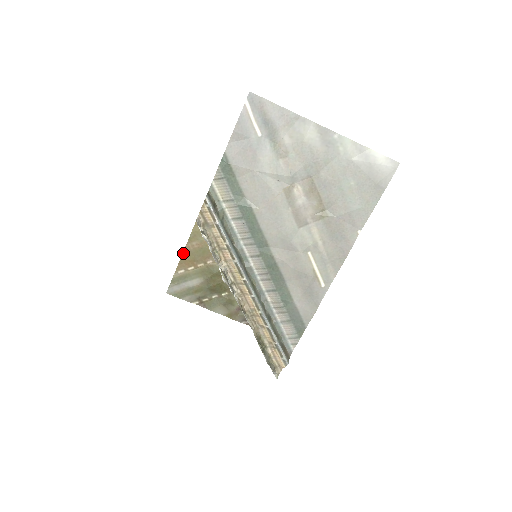
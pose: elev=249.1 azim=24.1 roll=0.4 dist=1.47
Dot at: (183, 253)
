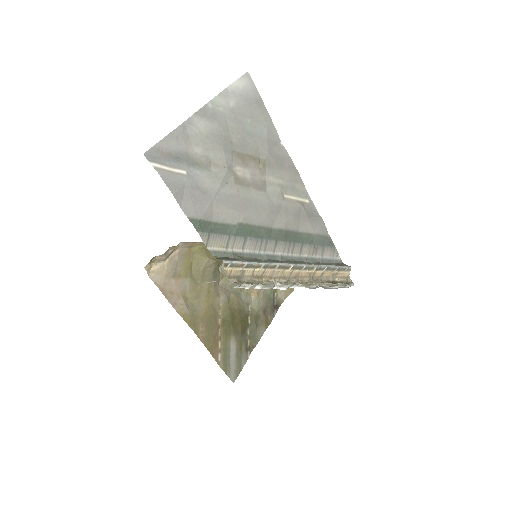
Dot at: (205, 346)
